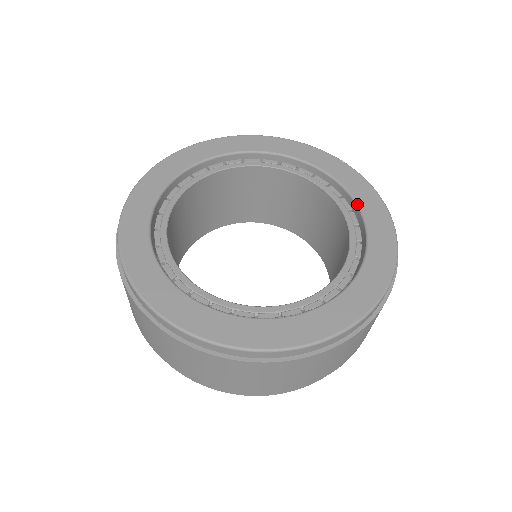
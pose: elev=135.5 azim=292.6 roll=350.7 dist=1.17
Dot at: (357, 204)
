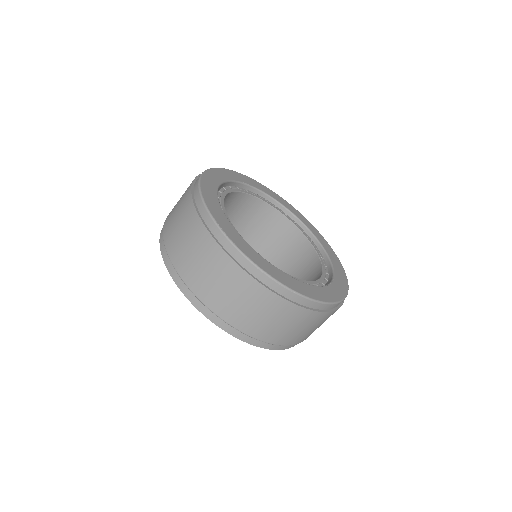
Dot at: (298, 218)
